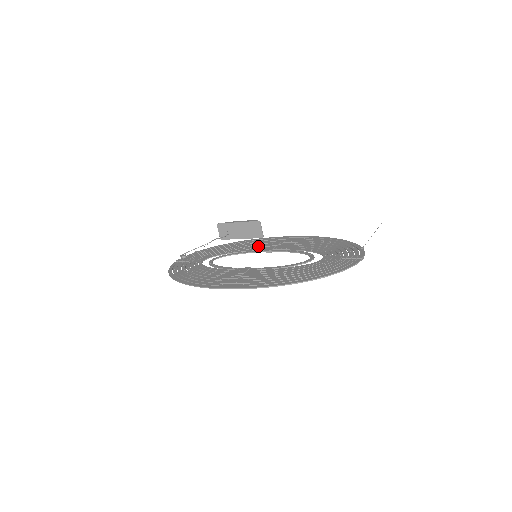
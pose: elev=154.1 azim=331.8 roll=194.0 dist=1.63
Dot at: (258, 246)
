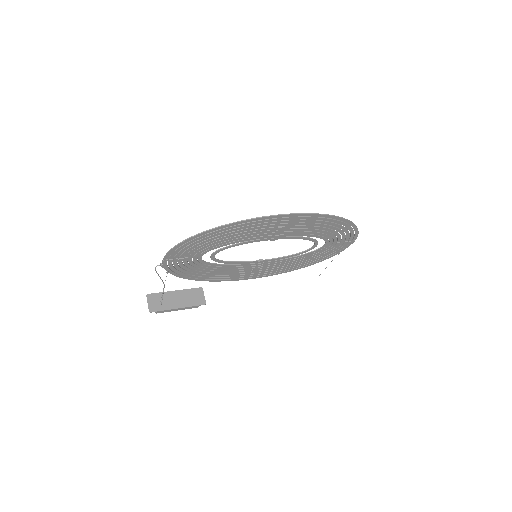
Dot at: (239, 268)
